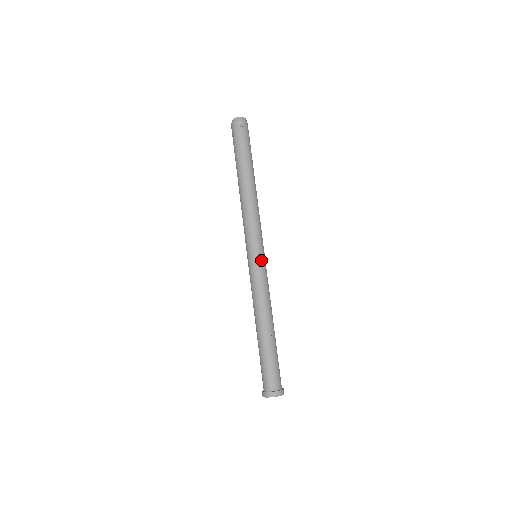
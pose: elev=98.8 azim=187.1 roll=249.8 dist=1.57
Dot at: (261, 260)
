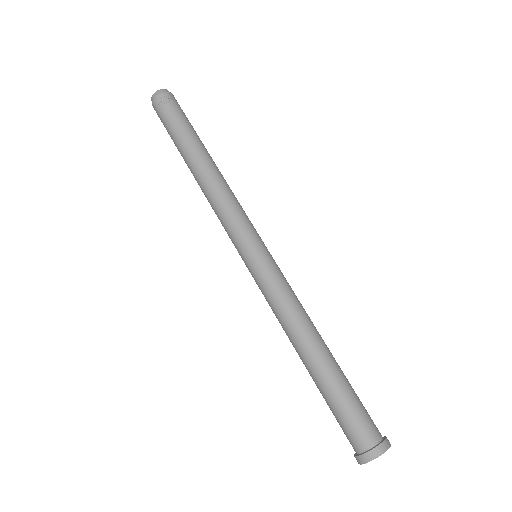
Dot at: (261, 258)
